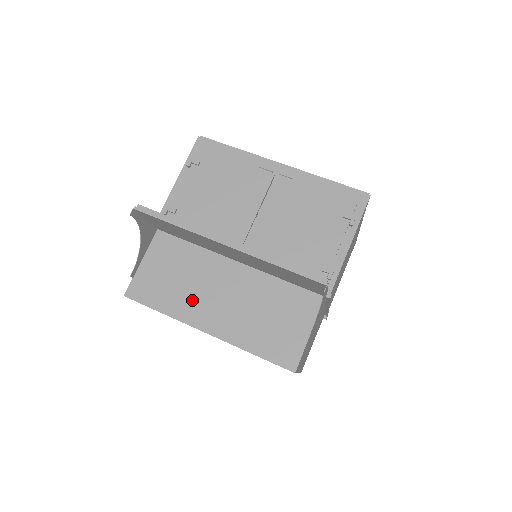
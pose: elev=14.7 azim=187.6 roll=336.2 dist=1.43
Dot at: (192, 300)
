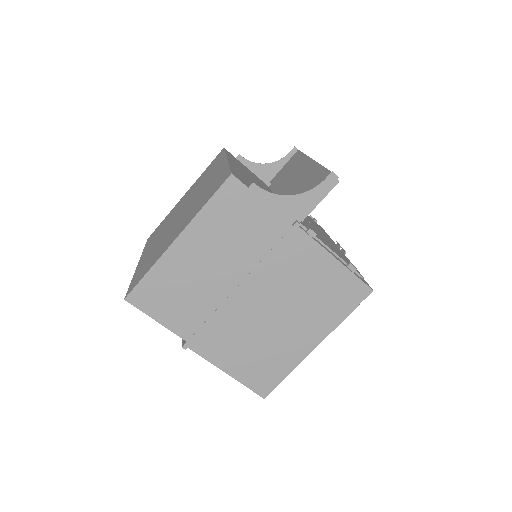
Dot at: occluded
